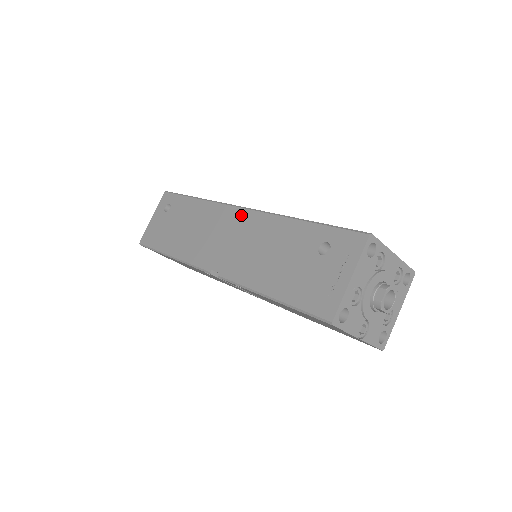
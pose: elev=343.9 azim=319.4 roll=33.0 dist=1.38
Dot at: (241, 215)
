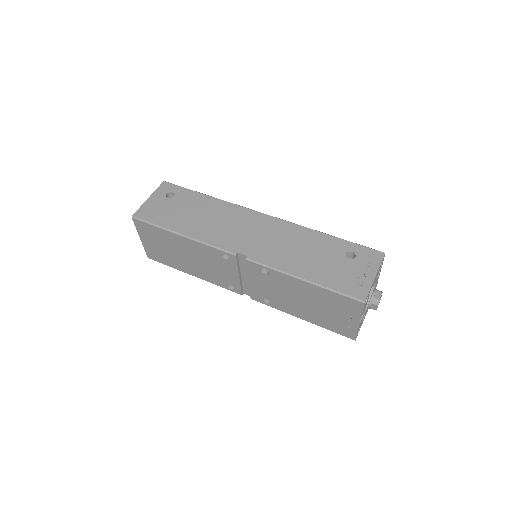
Dot at: (266, 219)
